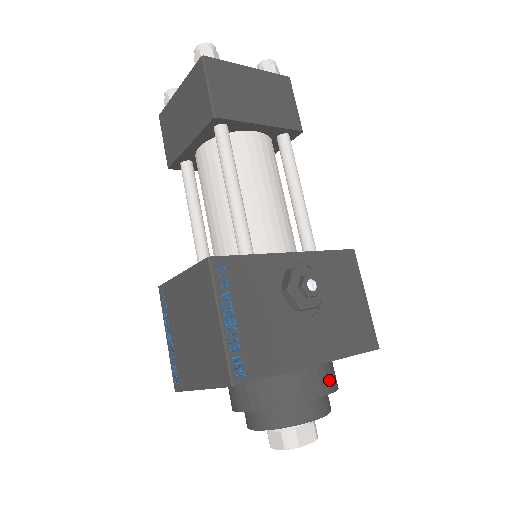
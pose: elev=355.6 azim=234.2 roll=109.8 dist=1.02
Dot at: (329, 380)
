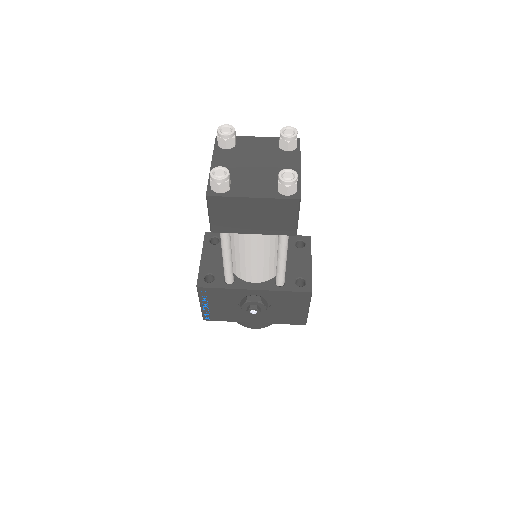
Dot at: (264, 325)
